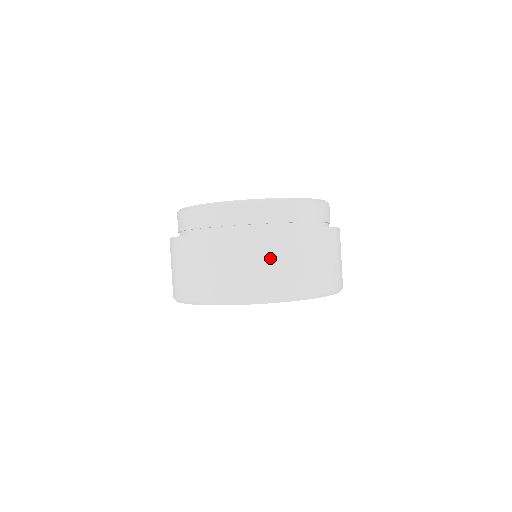
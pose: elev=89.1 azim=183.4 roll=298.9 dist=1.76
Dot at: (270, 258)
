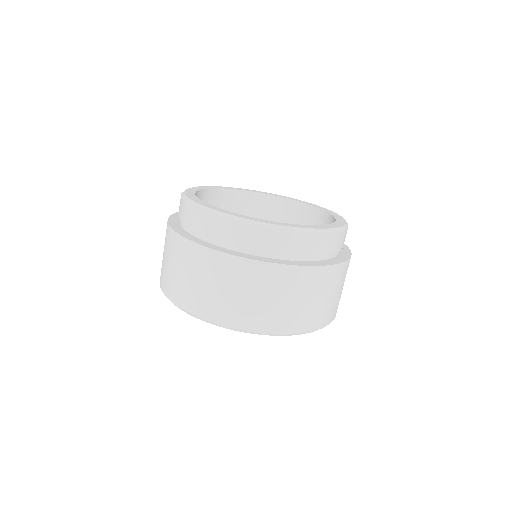
Dot at: (331, 290)
